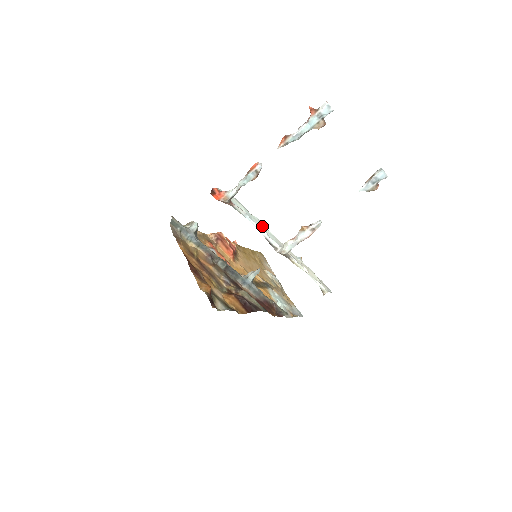
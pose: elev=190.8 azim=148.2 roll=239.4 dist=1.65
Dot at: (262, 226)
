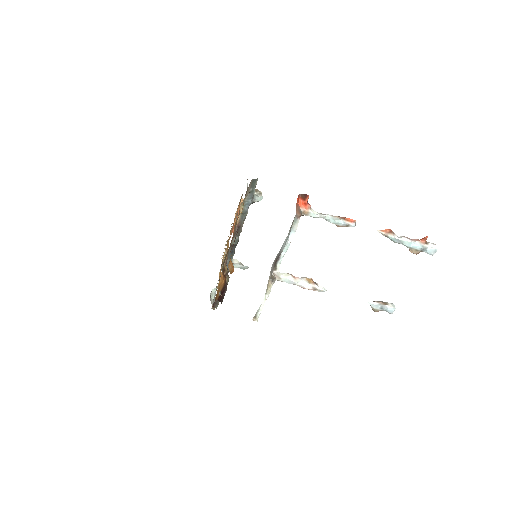
Dot at: occluded
